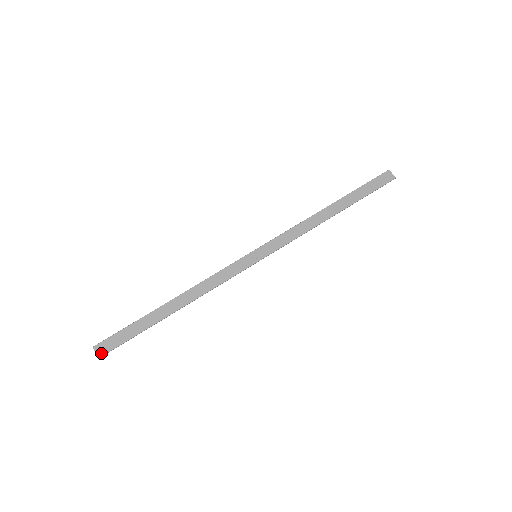
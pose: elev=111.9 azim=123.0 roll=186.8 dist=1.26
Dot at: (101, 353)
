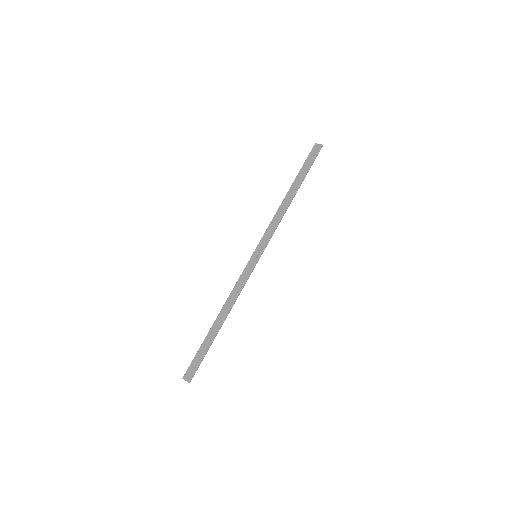
Dot at: (189, 379)
